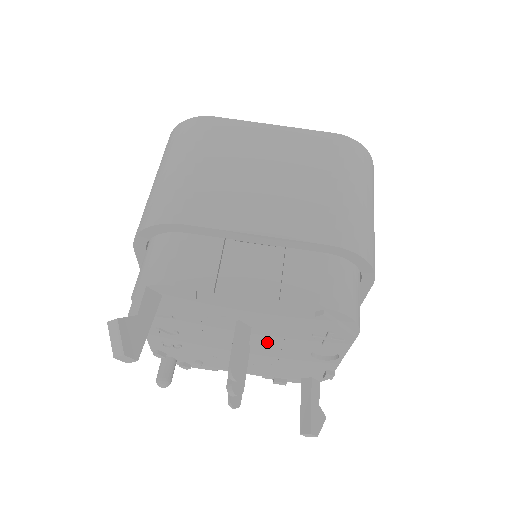
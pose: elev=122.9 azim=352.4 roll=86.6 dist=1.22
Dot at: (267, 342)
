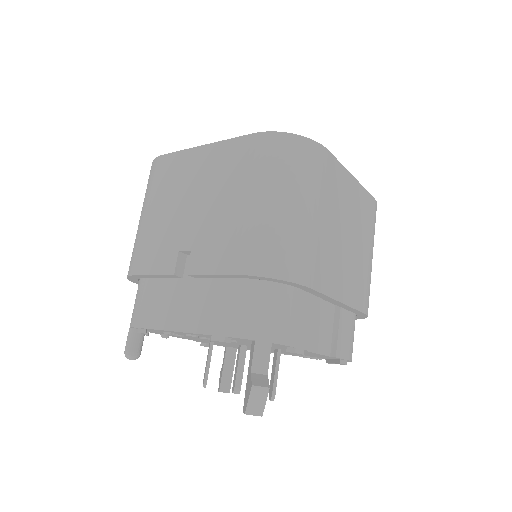
Dot at: occluded
